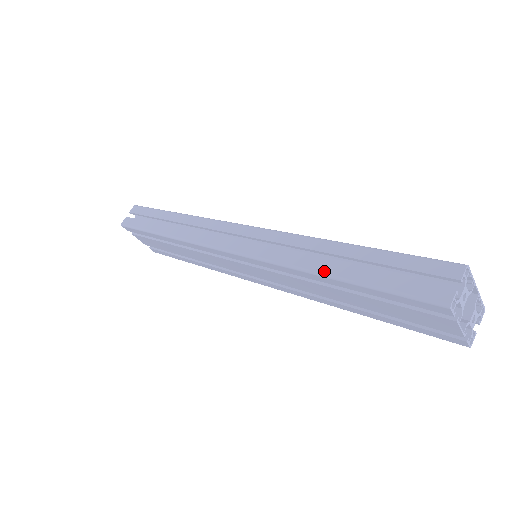
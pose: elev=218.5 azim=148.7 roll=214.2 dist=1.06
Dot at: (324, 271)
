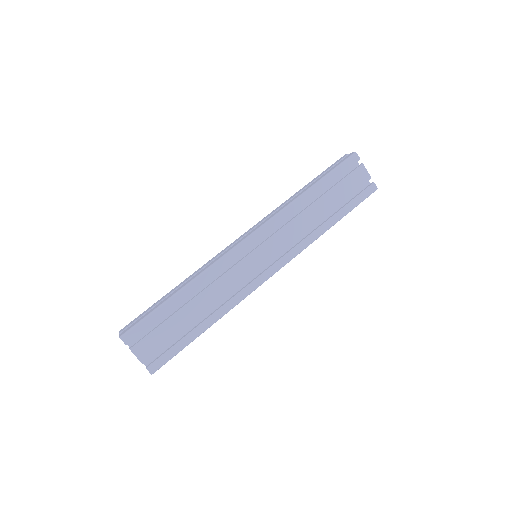
Dot at: (304, 191)
